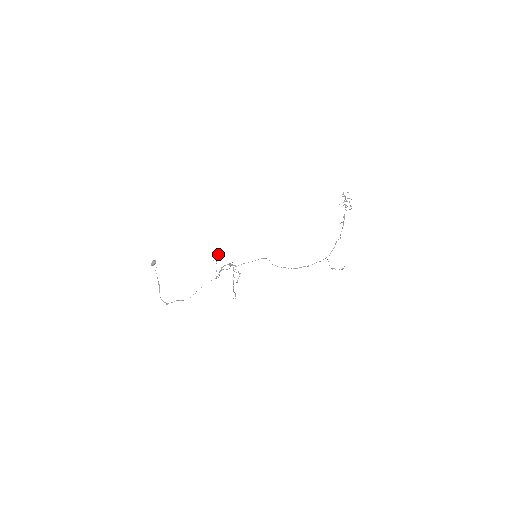
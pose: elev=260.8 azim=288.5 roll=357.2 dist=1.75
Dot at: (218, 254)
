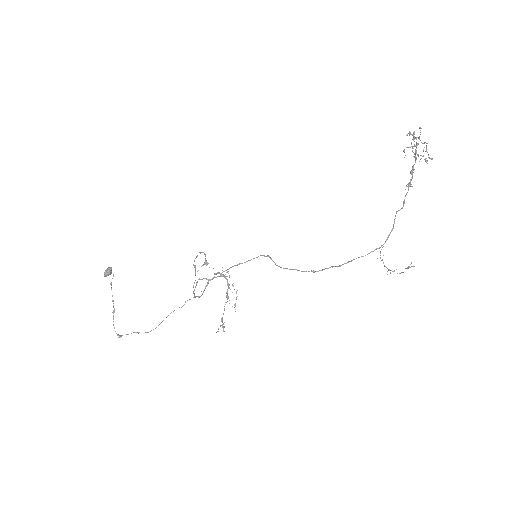
Dot at: (205, 259)
